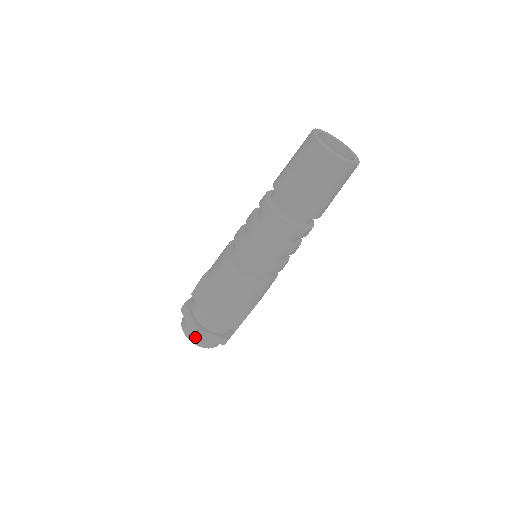
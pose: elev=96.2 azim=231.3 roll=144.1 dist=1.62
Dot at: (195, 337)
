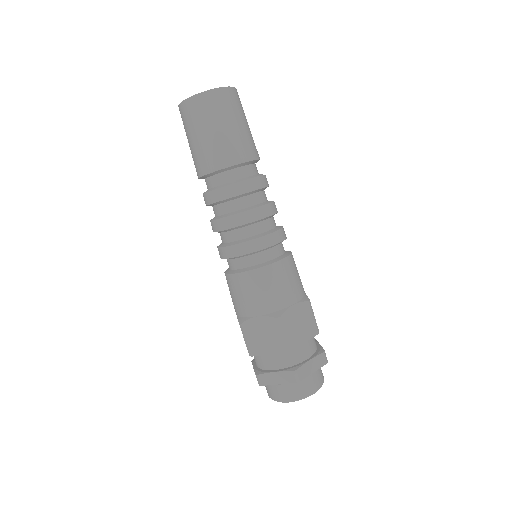
Dot at: (300, 388)
